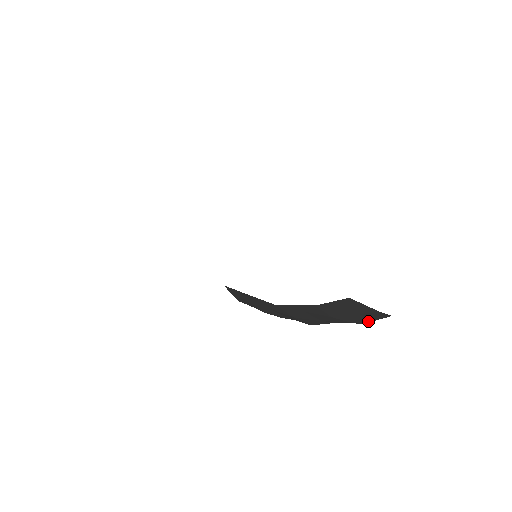
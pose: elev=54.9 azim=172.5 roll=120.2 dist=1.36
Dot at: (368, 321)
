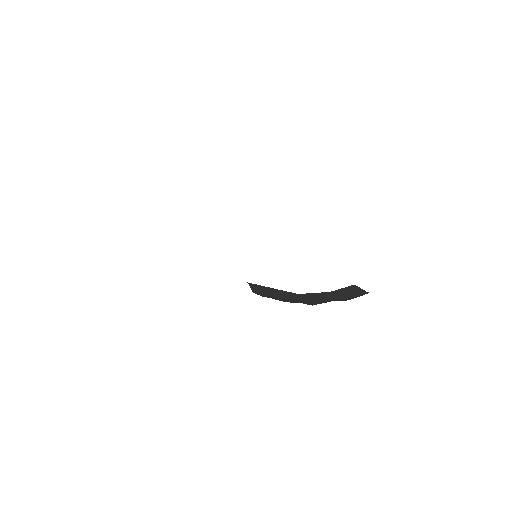
Dot at: (353, 298)
